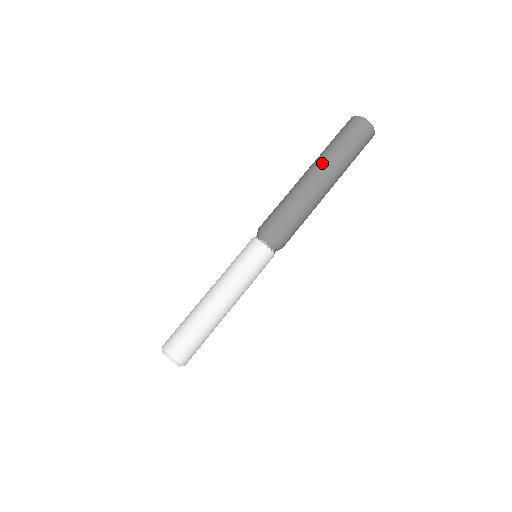
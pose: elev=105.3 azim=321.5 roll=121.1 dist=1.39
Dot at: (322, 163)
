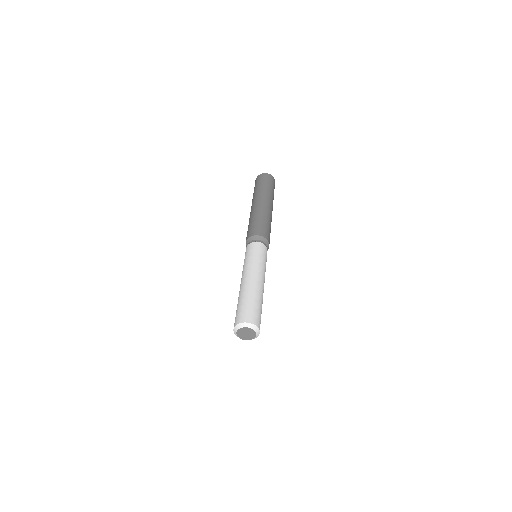
Dot at: (256, 198)
